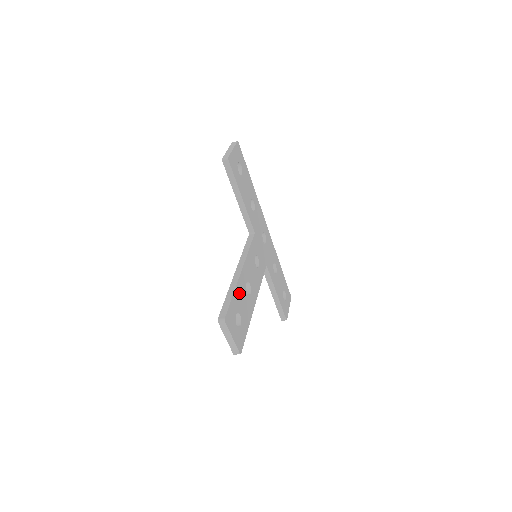
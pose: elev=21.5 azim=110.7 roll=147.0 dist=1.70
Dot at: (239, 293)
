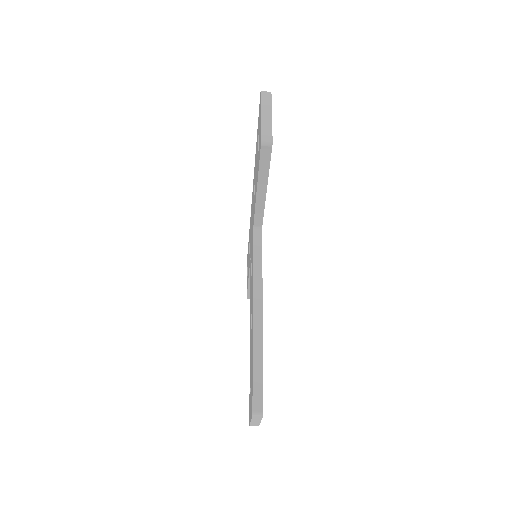
Dot at: occluded
